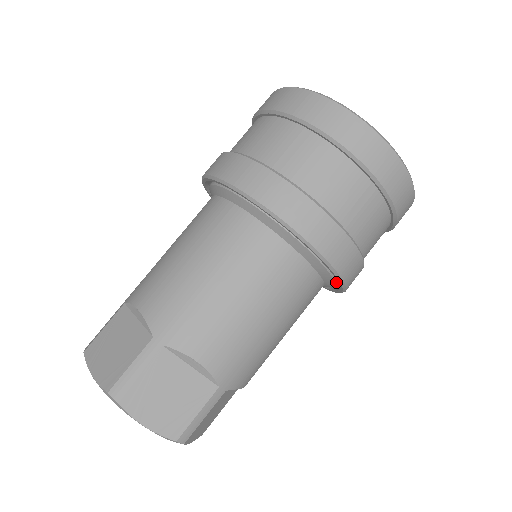
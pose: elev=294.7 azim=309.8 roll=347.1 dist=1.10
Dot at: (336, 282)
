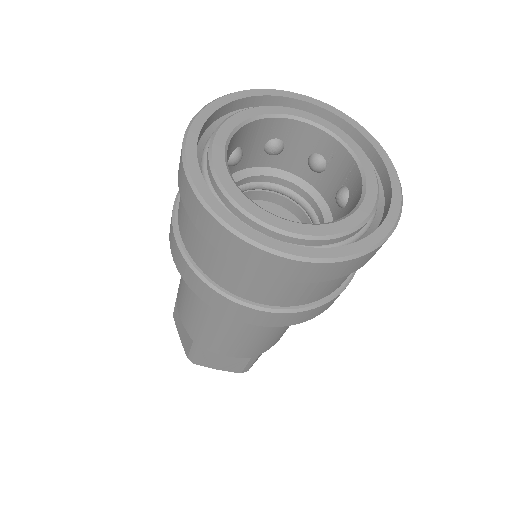
Dot at: occluded
